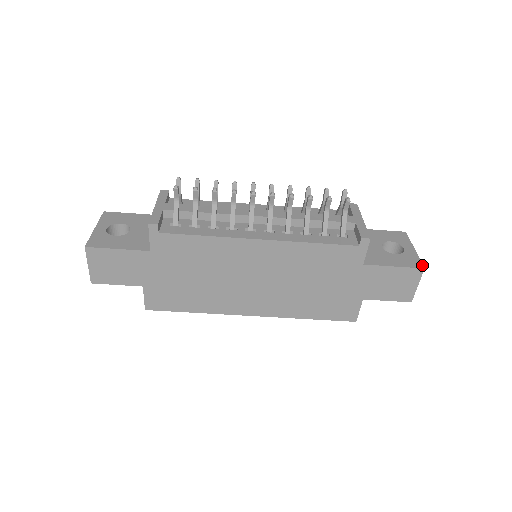
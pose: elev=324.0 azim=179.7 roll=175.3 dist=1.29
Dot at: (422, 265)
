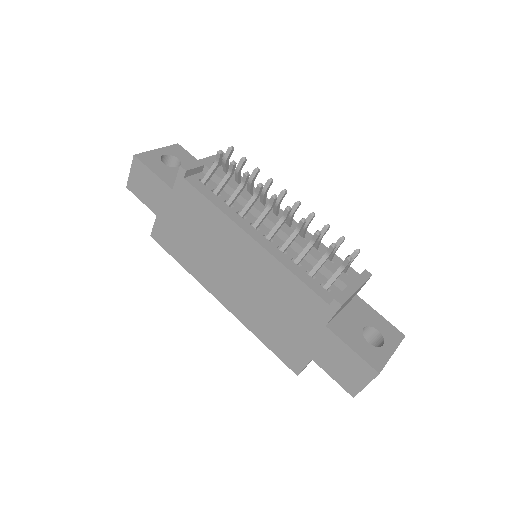
Dot at: (381, 369)
